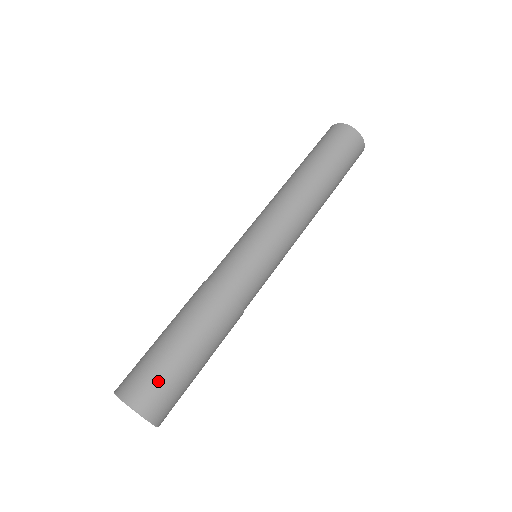
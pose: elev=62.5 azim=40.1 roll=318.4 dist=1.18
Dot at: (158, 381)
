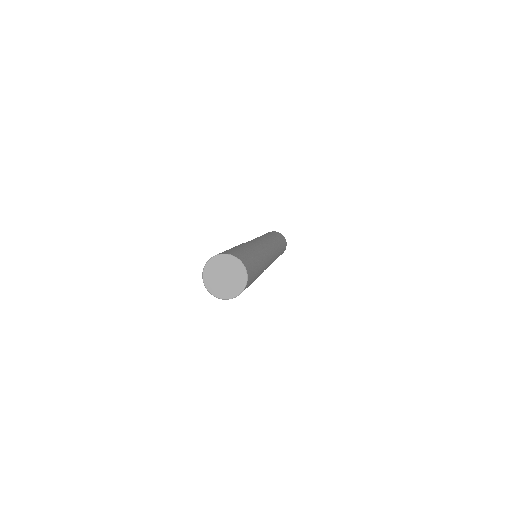
Dot at: (251, 263)
